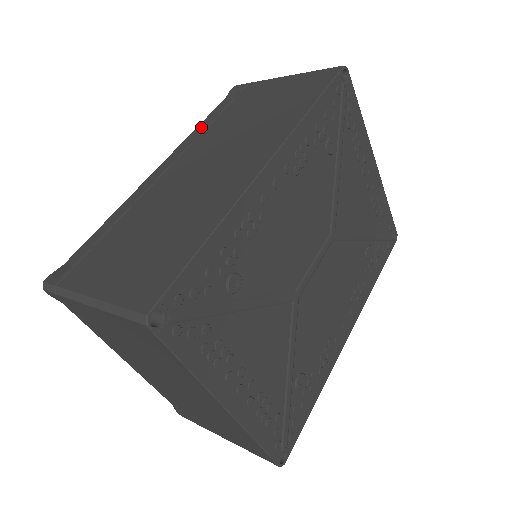
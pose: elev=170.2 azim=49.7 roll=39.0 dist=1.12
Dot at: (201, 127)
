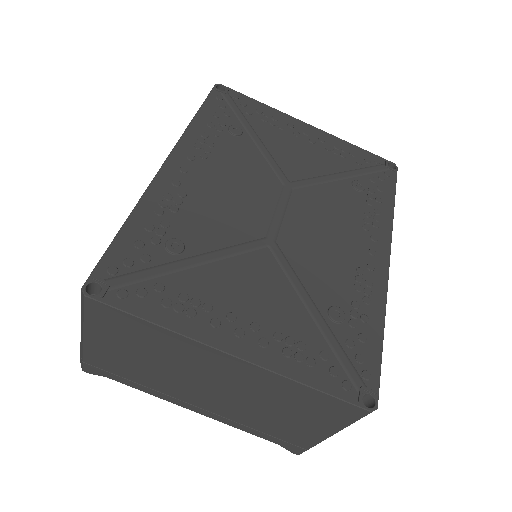
Dot at: occluded
